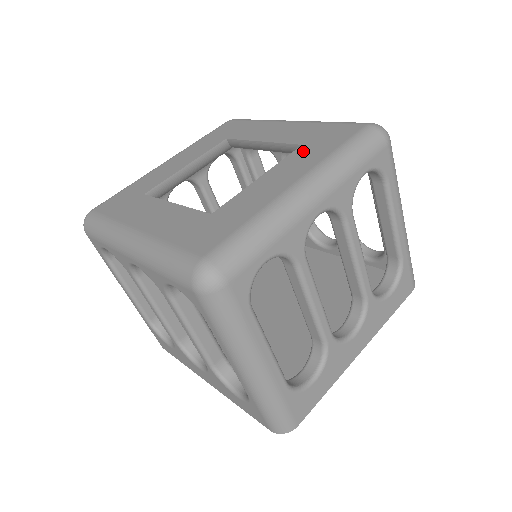
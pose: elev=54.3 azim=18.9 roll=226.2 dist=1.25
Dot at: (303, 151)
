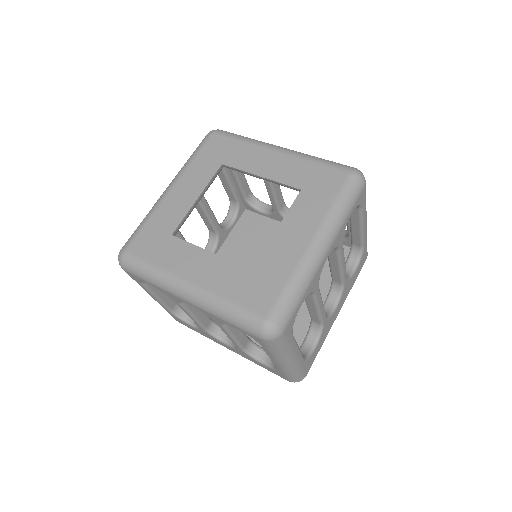
Dot at: (305, 199)
